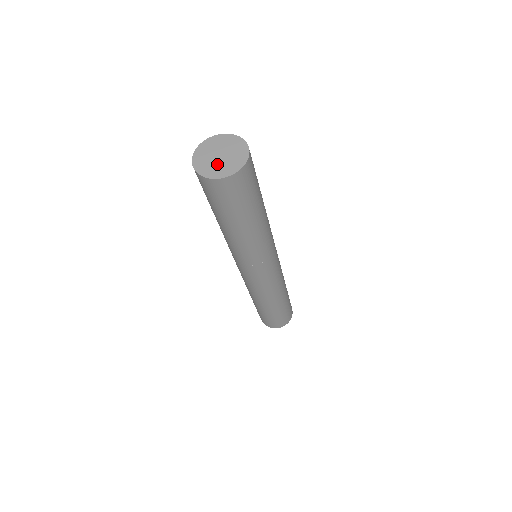
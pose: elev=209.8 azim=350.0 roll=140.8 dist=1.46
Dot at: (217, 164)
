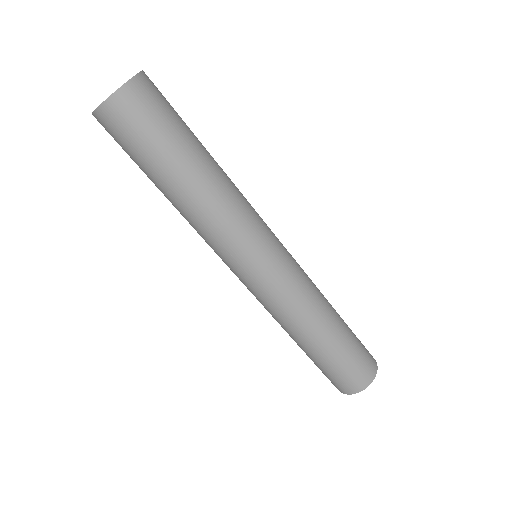
Dot at: occluded
